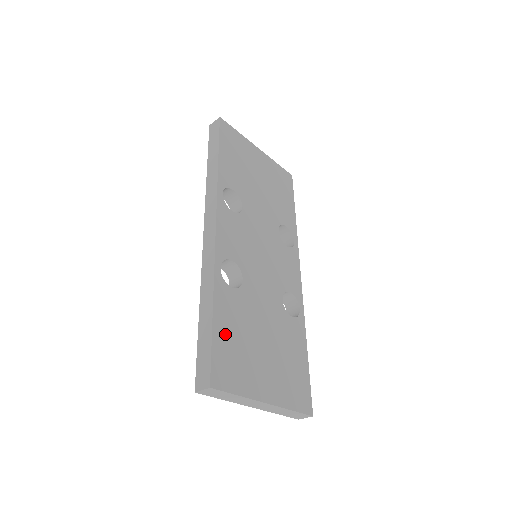
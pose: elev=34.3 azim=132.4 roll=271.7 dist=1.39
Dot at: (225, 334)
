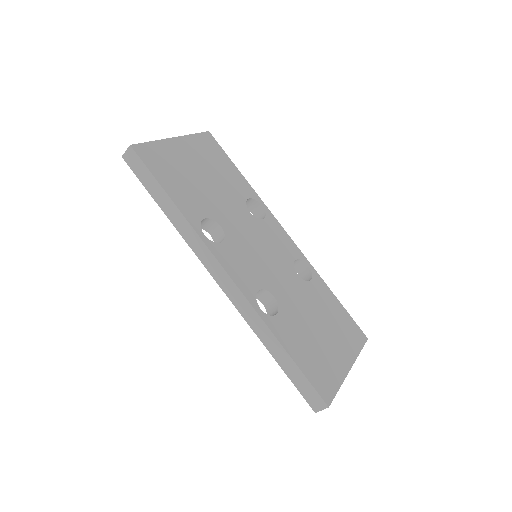
Dot at: (303, 357)
